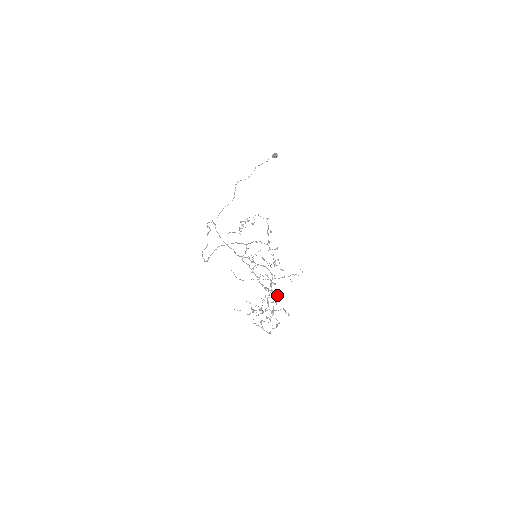
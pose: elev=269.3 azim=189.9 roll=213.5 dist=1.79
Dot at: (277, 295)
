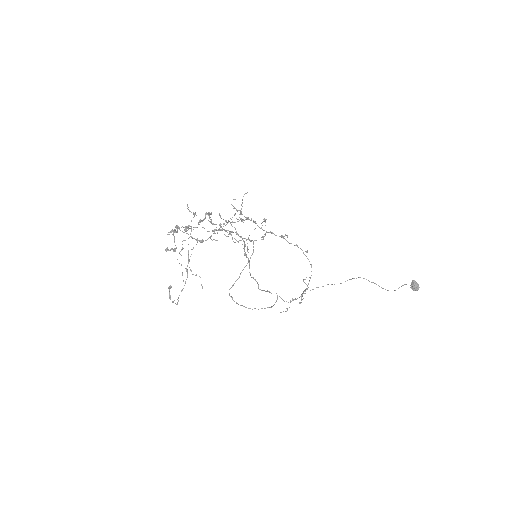
Dot at: occluded
